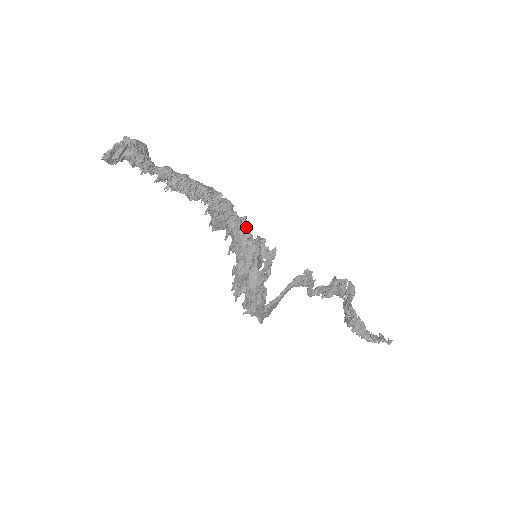
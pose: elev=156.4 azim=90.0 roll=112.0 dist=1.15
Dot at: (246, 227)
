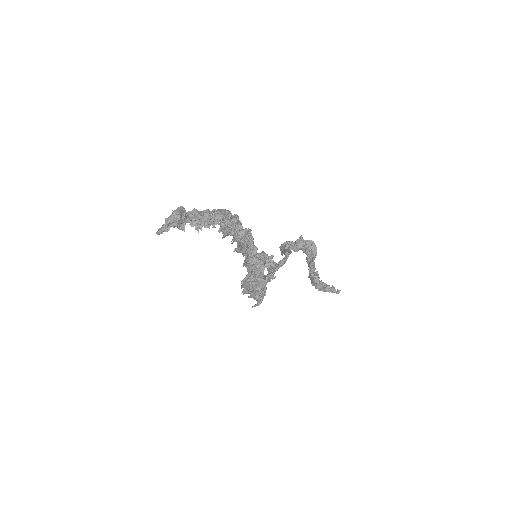
Dot at: occluded
